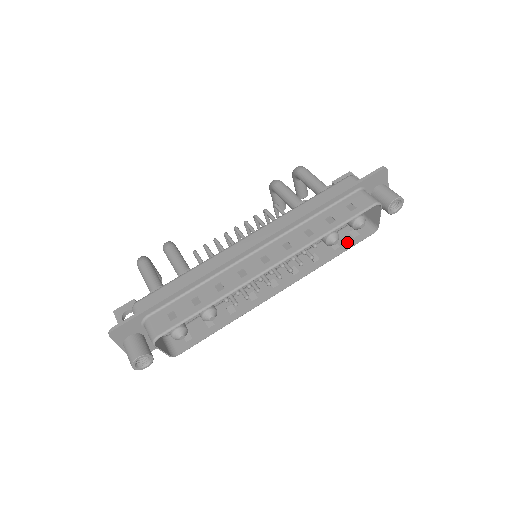
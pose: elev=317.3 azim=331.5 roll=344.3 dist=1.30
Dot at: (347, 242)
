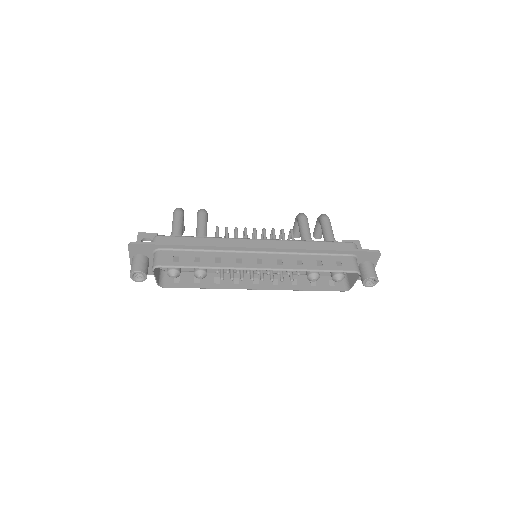
Dot at: (323, 286)
